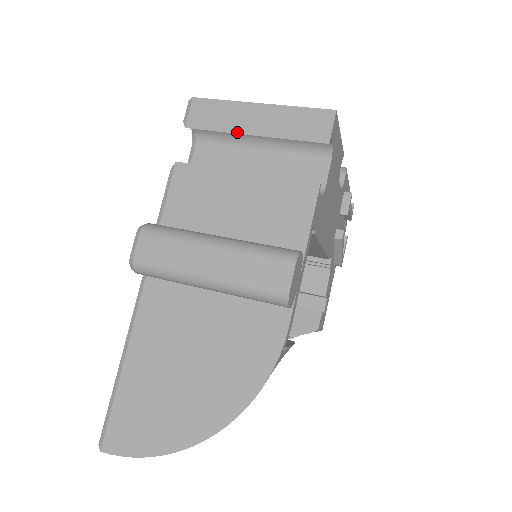
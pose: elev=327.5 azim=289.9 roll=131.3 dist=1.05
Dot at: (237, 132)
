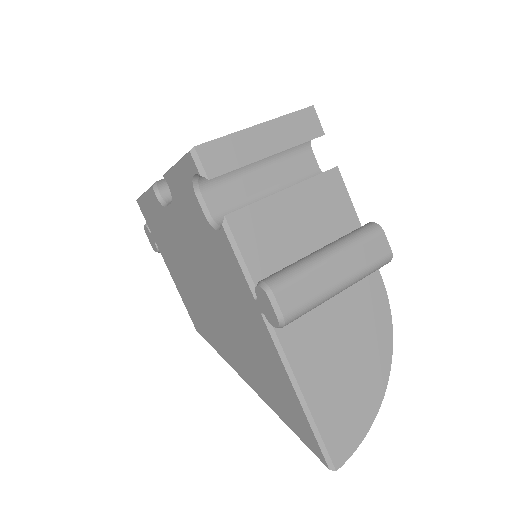
Dot at: (257, 160)
